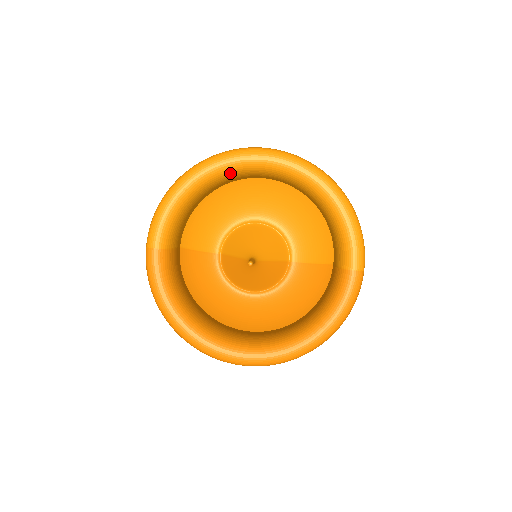
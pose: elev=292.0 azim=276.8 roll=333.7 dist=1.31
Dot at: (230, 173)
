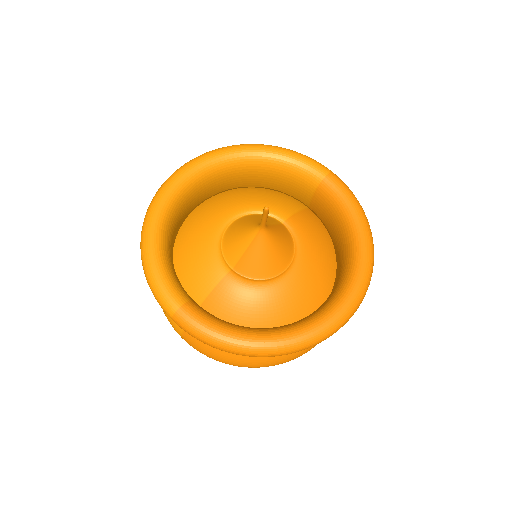
Dot at: (175, 204)
